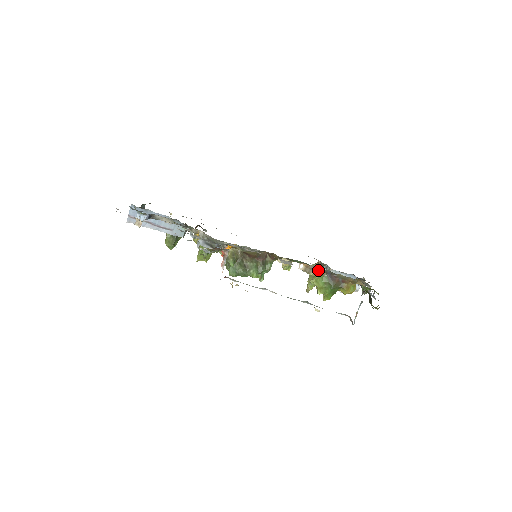
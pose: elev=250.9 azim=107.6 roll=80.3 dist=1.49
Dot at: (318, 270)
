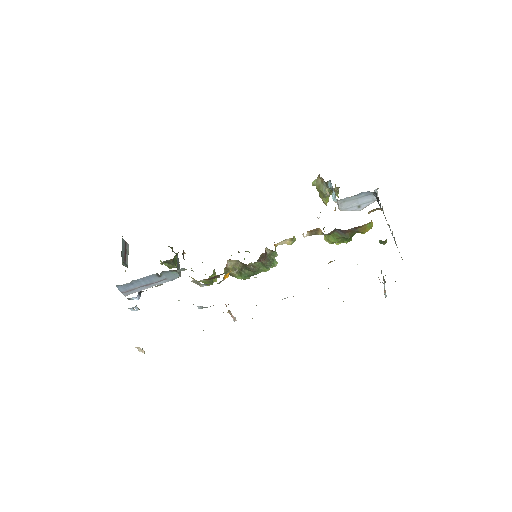
Dot at: (324, 234)
